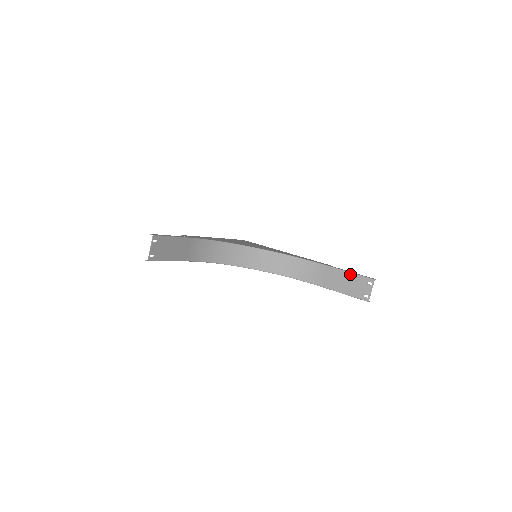
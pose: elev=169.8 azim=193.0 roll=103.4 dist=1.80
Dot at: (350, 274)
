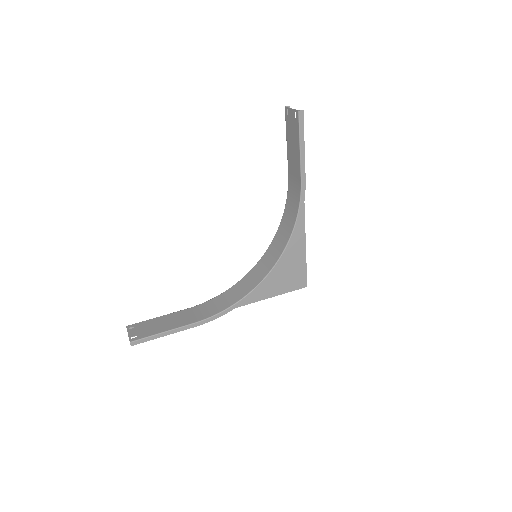
Dot at: (287, 140)
